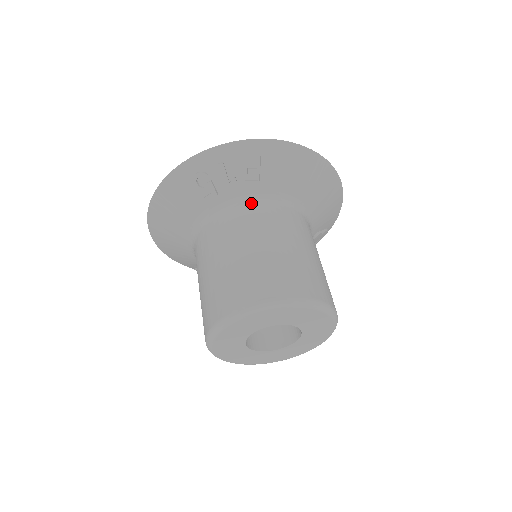
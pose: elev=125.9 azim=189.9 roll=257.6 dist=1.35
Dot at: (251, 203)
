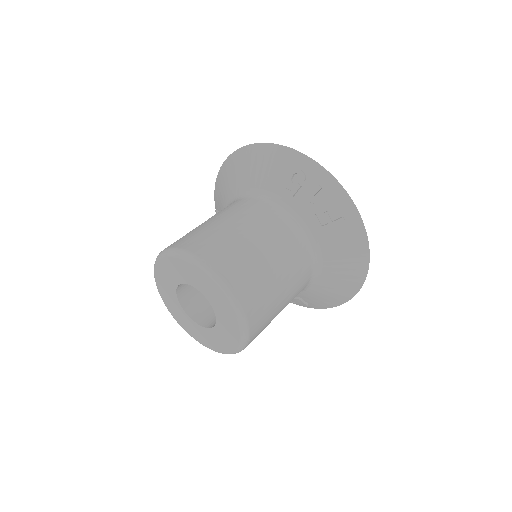
Dot at: (300, 229)
